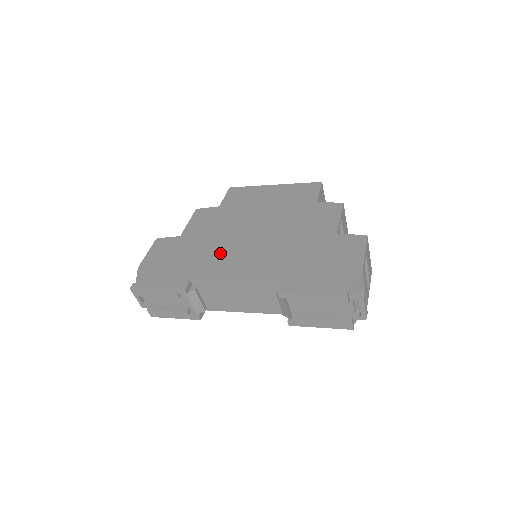
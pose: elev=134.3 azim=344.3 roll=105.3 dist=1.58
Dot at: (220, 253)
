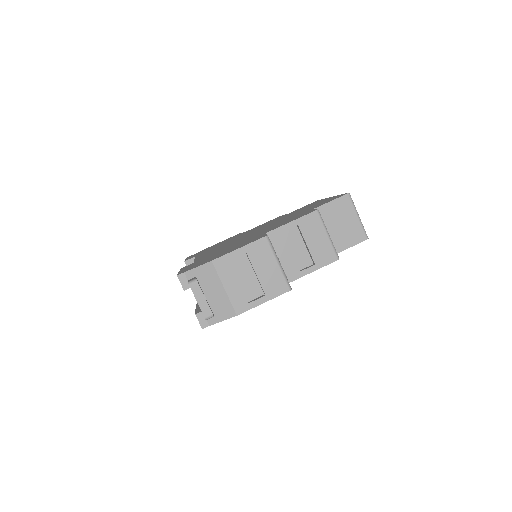
Dot at: occluded
